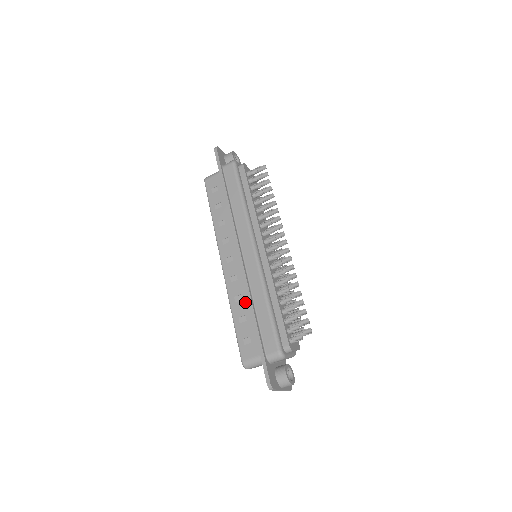
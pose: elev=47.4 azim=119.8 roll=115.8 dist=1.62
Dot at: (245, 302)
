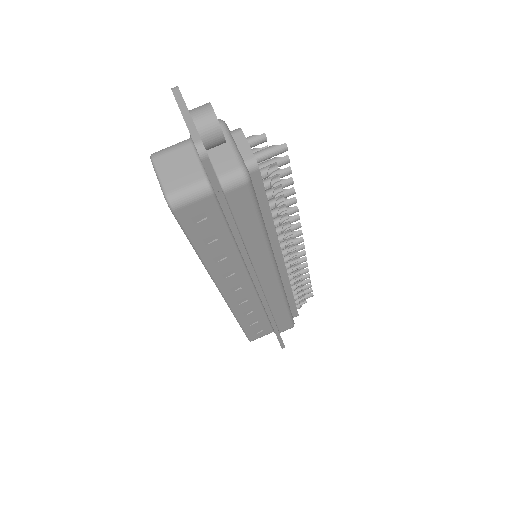
Dot at: occluded
